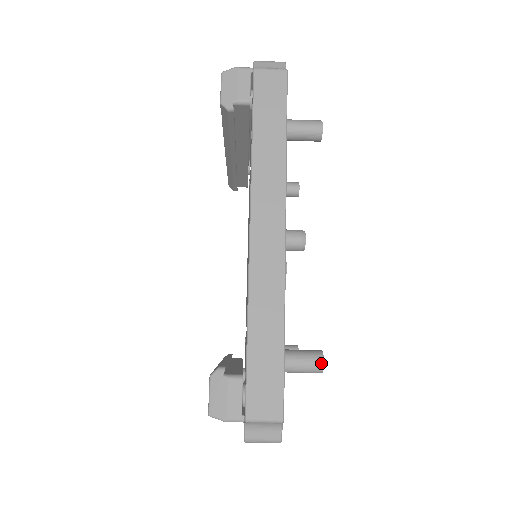
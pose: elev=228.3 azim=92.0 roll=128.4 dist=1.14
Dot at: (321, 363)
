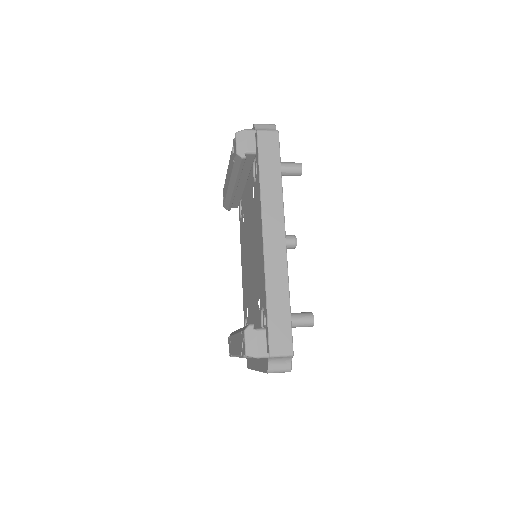
Dot at: (312, 319)
